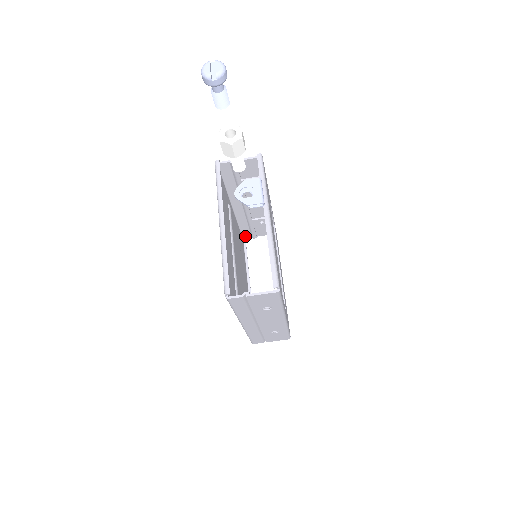
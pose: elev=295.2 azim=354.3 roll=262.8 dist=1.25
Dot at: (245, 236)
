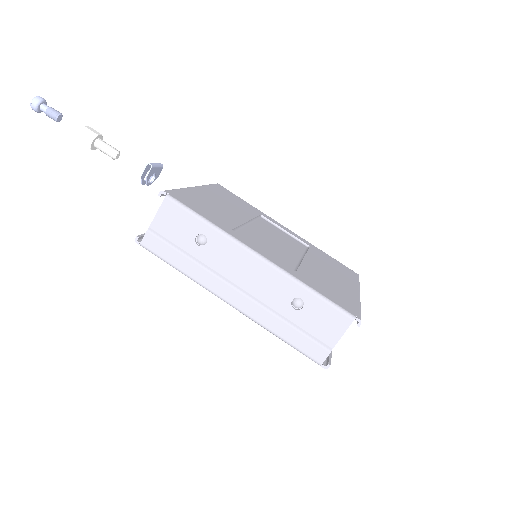
Dot at: occluded
